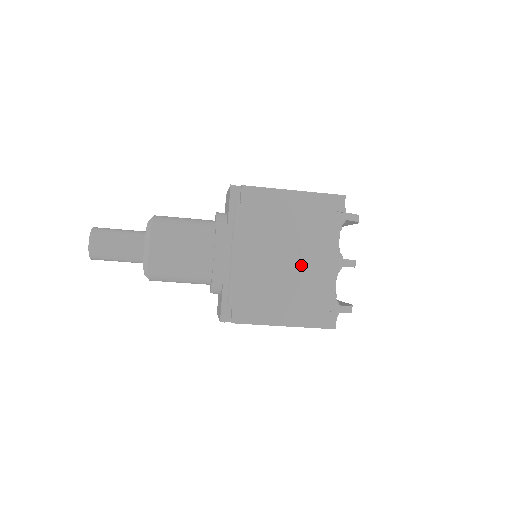
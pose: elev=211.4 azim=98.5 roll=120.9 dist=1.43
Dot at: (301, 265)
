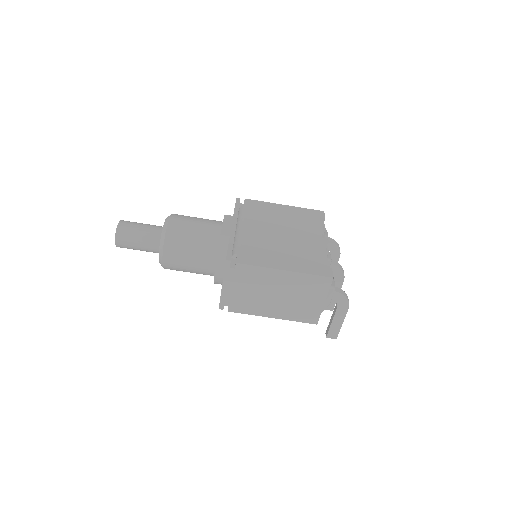
Dot at: (295, 239)
